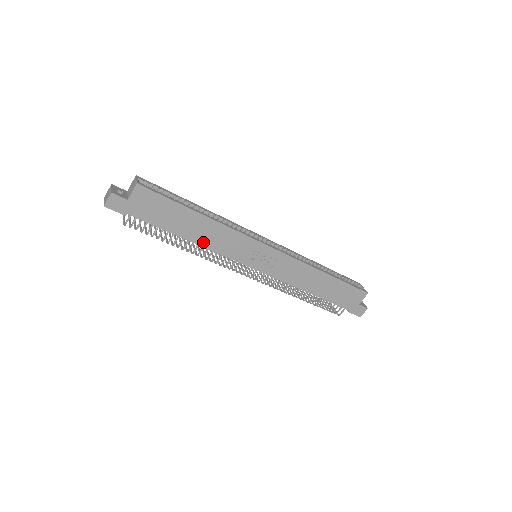
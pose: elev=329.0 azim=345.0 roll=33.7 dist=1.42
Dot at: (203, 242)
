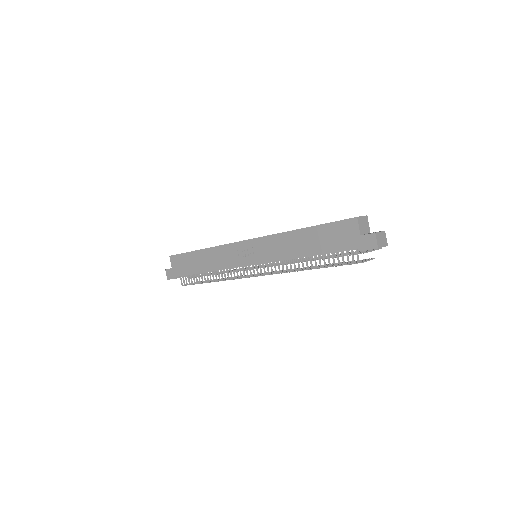
Dot at: (212, 268)
